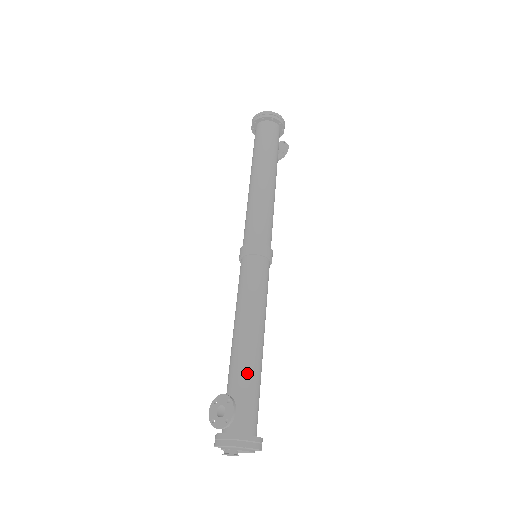
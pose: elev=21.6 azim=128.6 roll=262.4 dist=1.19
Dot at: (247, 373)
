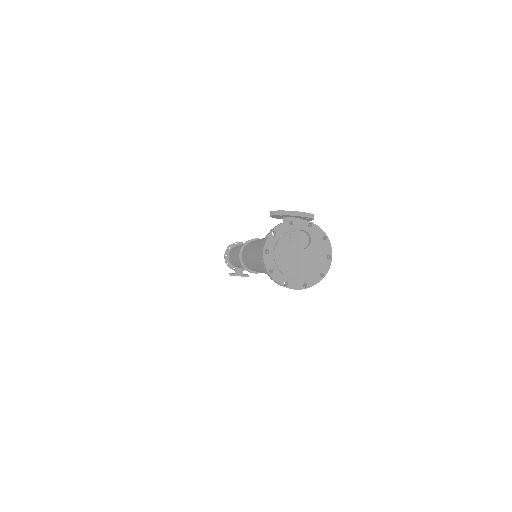
Dot at: occluded
